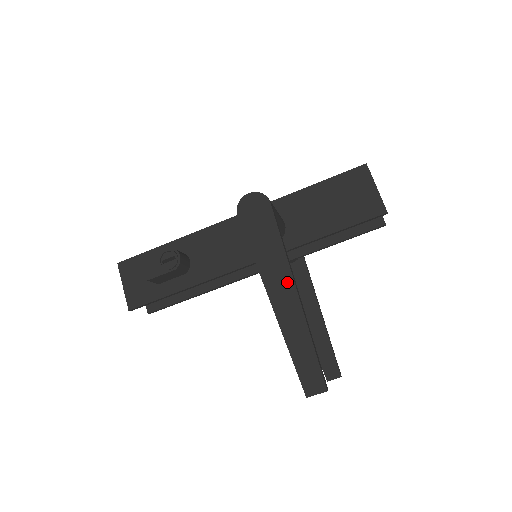
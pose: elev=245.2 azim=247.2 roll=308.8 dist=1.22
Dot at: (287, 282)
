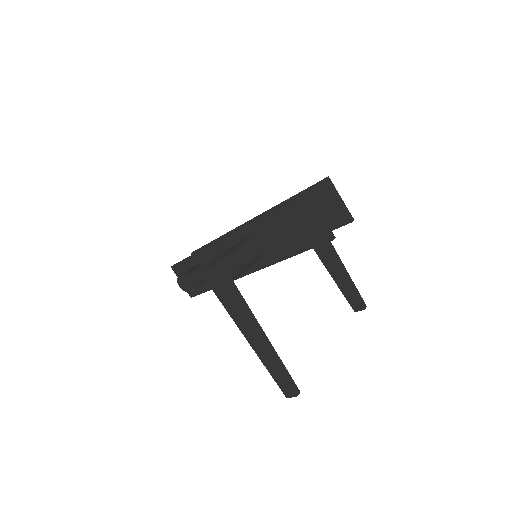
Dot at: (252, 331)
